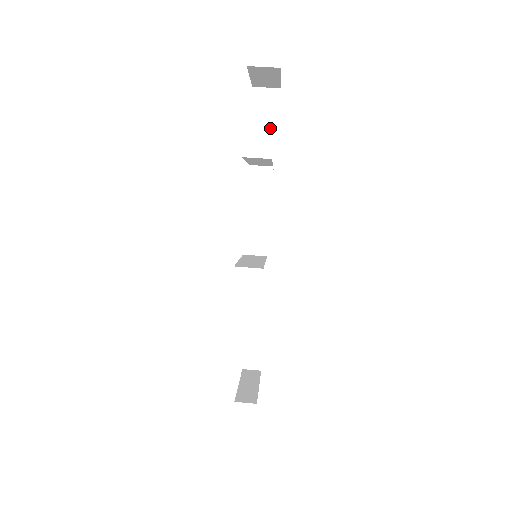
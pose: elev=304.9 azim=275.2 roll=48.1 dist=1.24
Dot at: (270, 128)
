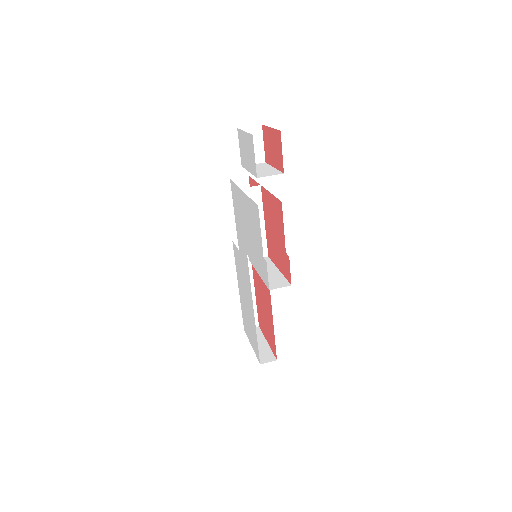
Dot at: (258, 160)
